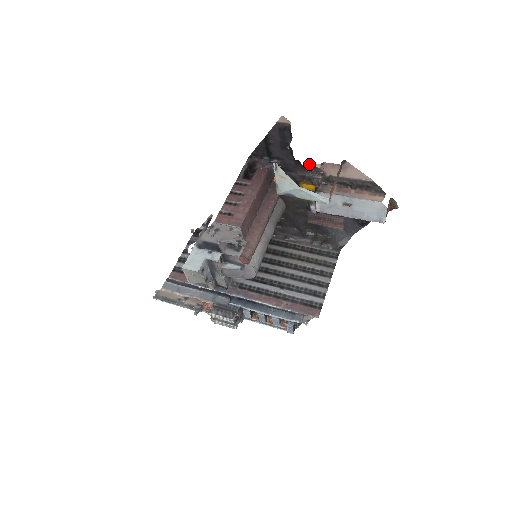
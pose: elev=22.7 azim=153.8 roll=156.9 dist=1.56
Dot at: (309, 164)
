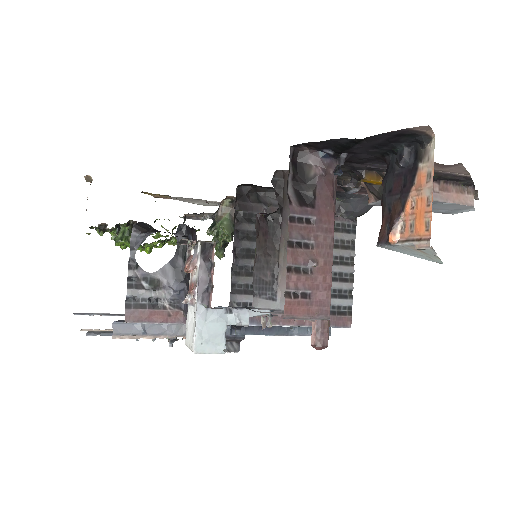
Dot at: occluded
